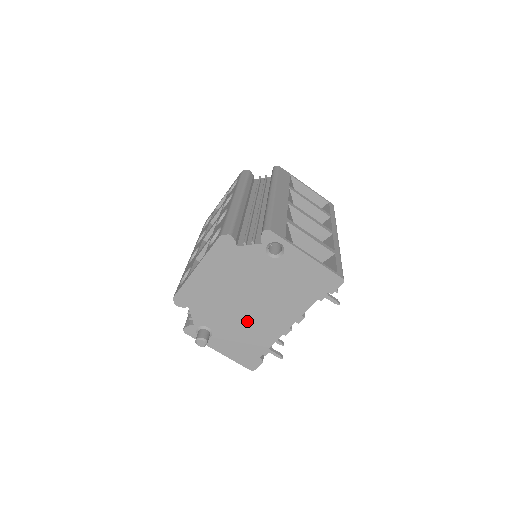
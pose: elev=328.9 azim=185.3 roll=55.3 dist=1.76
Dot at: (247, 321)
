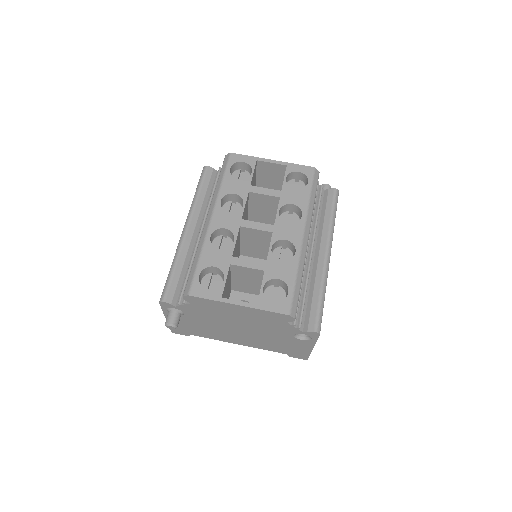
Dot at: (218, 329)
